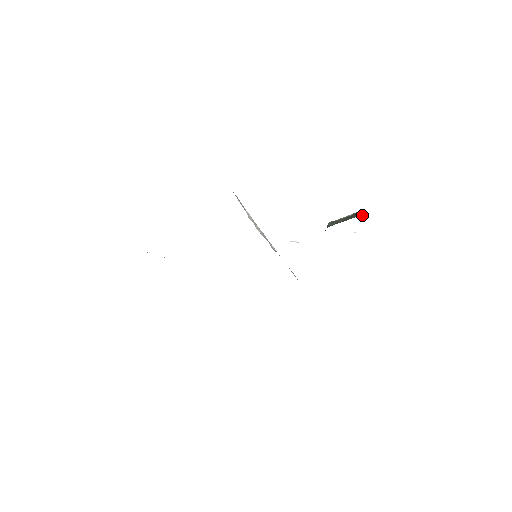
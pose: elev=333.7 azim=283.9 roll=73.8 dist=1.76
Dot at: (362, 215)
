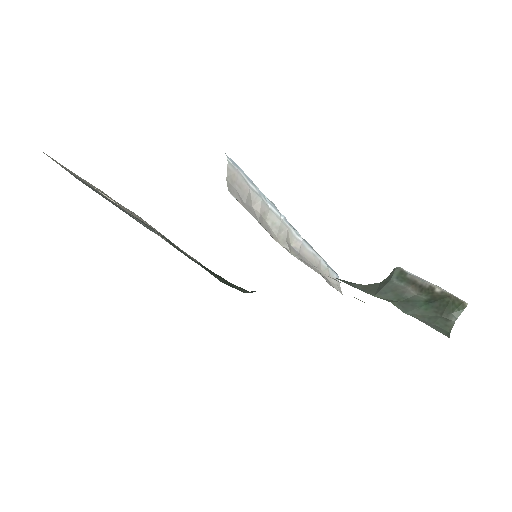
Dot at: (452, 316)
